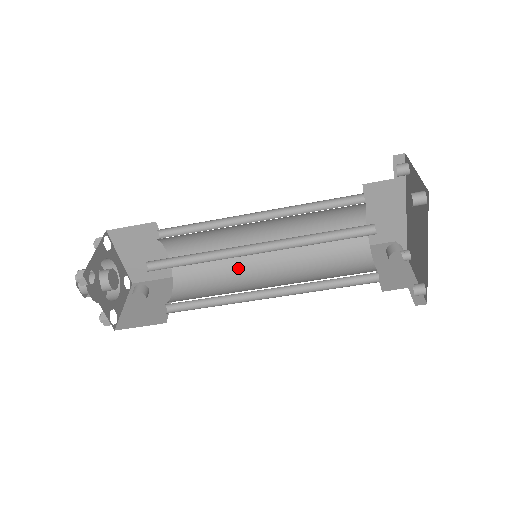
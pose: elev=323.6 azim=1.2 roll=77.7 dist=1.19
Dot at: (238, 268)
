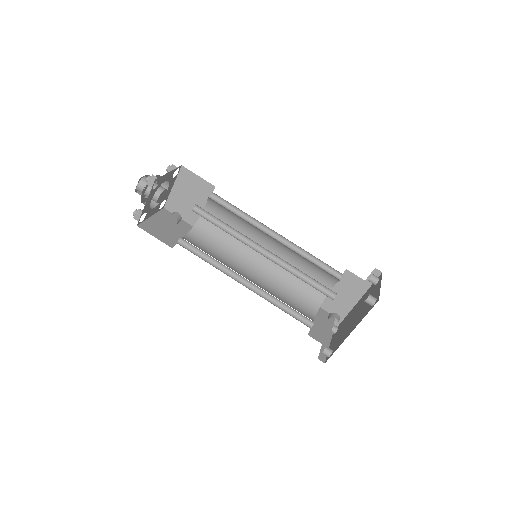
Dot at: (237, 254)
